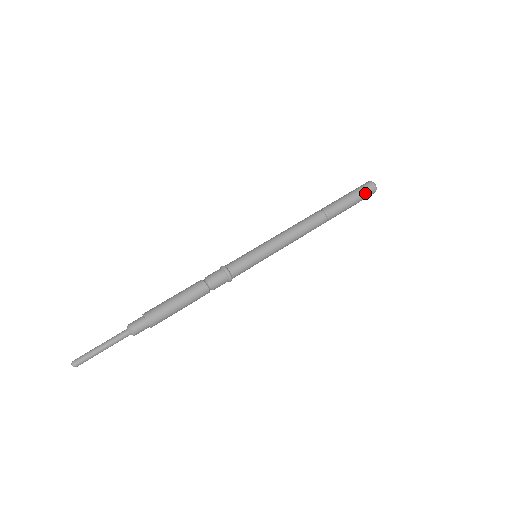
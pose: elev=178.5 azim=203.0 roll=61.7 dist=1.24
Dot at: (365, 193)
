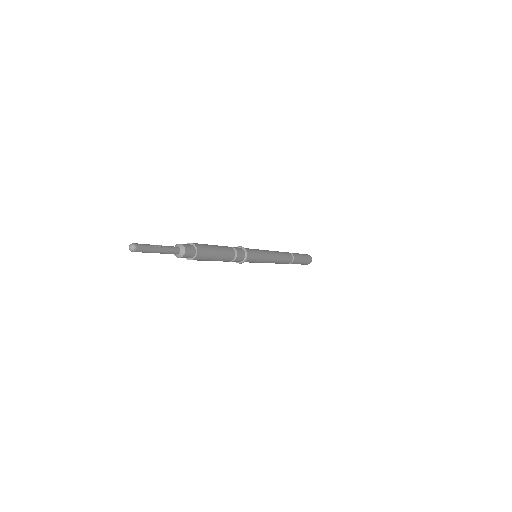
Dot at: (307, 257)
